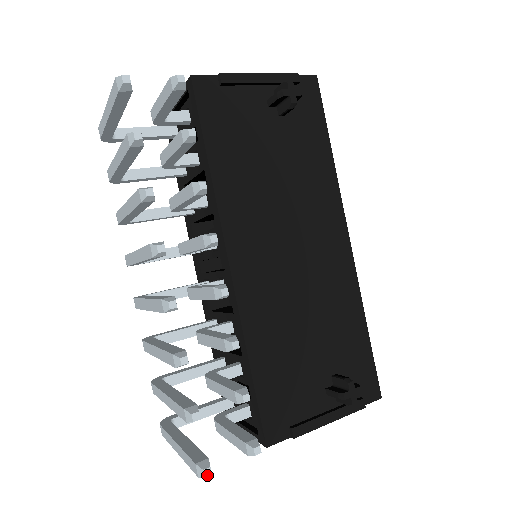
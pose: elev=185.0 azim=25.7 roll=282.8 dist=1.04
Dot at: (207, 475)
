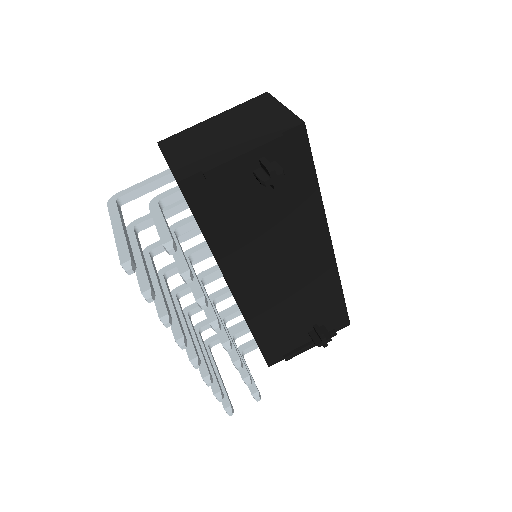
Dot at: (231, 415)
